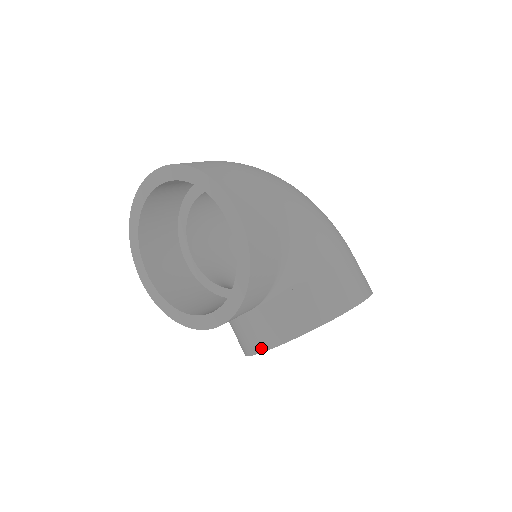
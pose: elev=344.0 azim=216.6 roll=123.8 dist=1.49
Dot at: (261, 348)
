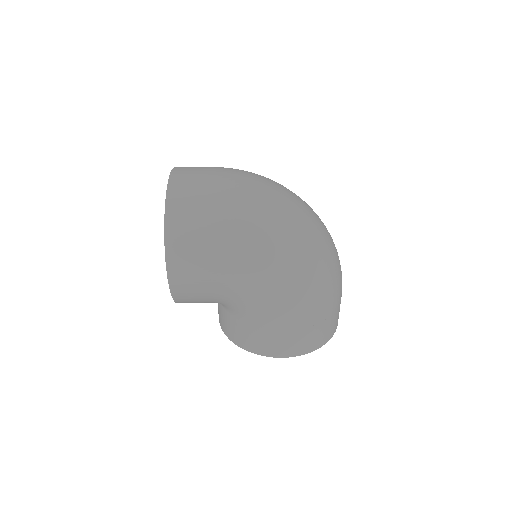
Dot at: occluded
